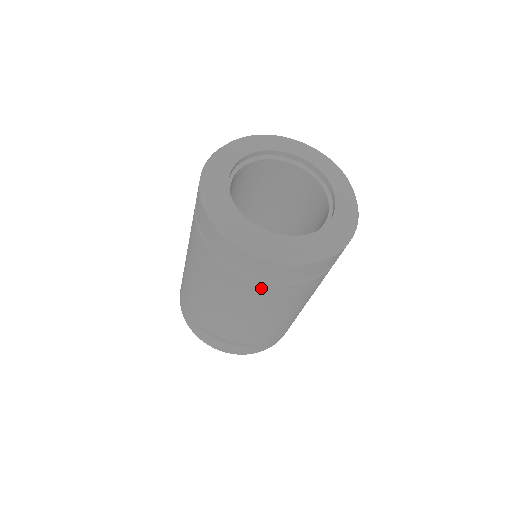
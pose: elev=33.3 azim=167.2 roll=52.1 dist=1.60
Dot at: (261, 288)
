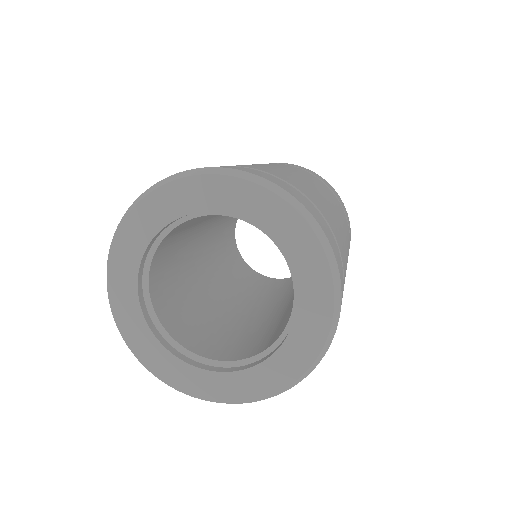
Dot at: occluded
